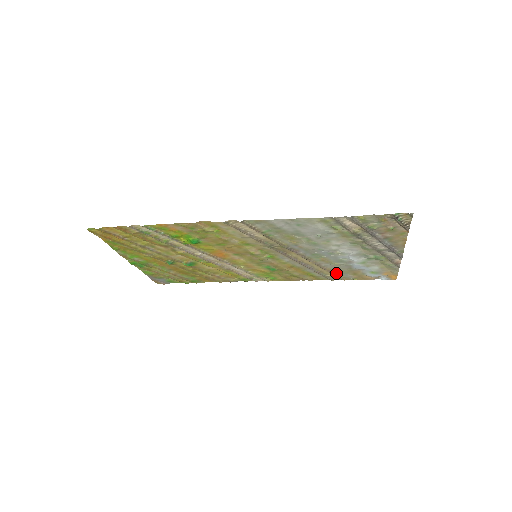
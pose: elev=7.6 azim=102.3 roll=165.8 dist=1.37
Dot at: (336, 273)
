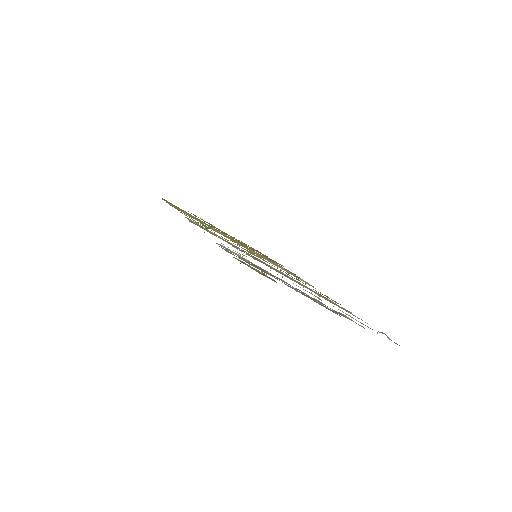
Dot at: occluded
